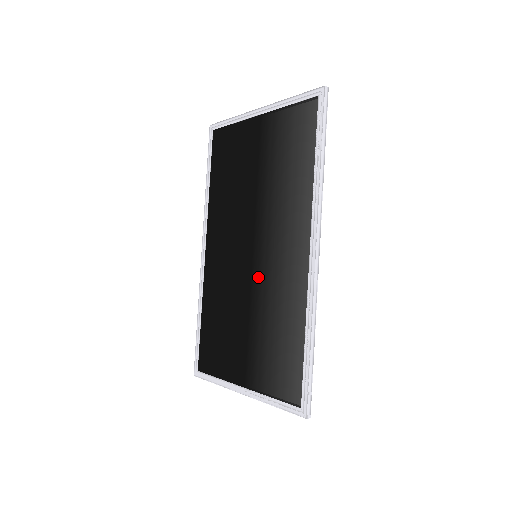
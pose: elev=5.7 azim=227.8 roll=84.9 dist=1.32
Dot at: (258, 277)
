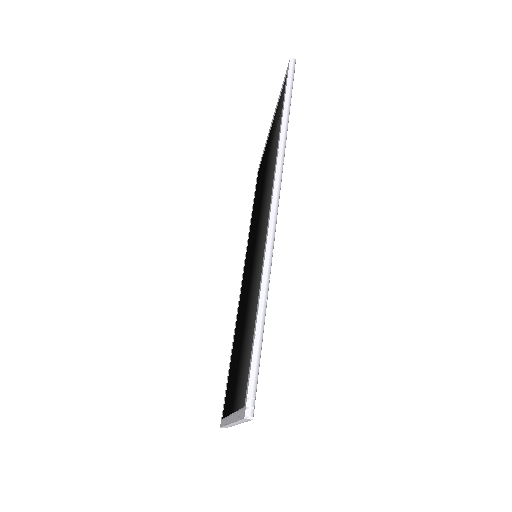
Dot at: (252, 275)
